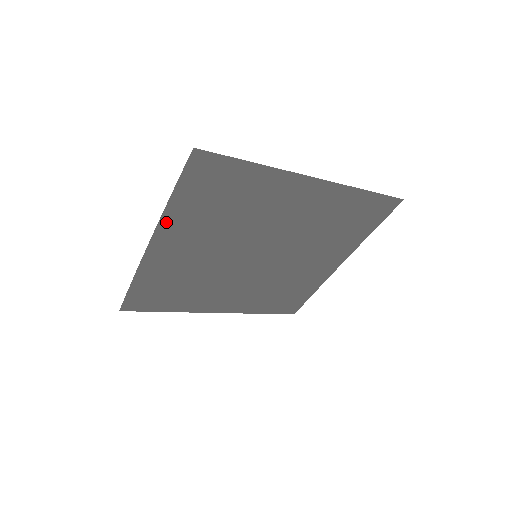
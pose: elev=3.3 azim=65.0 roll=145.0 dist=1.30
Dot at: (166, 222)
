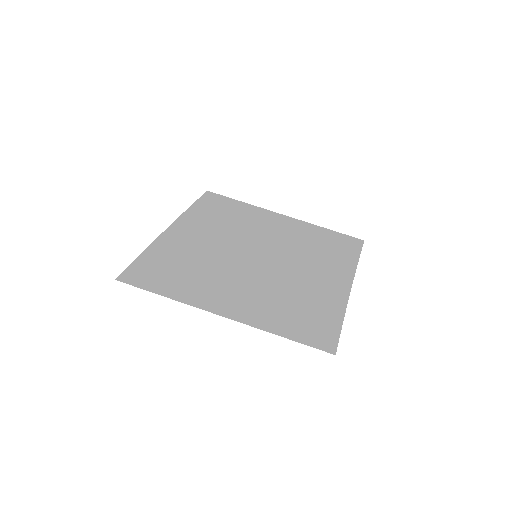
Dot at: (160, 241)
